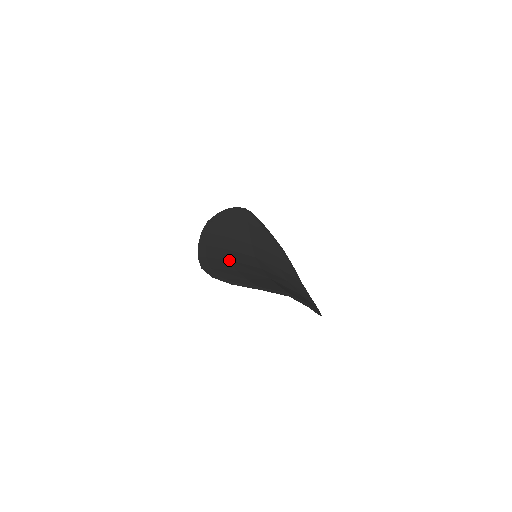
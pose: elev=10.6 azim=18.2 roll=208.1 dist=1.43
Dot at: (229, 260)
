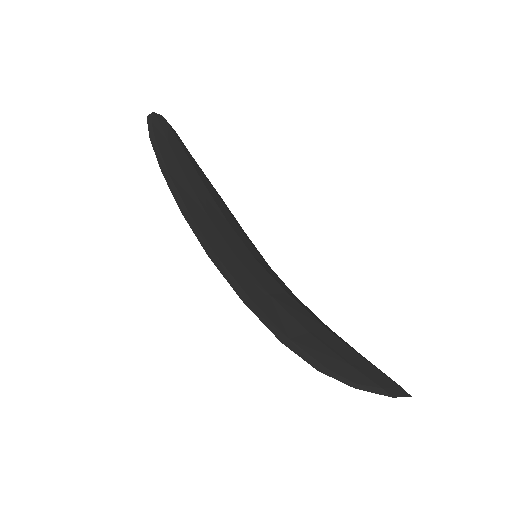
Dot at: (268, 294)
